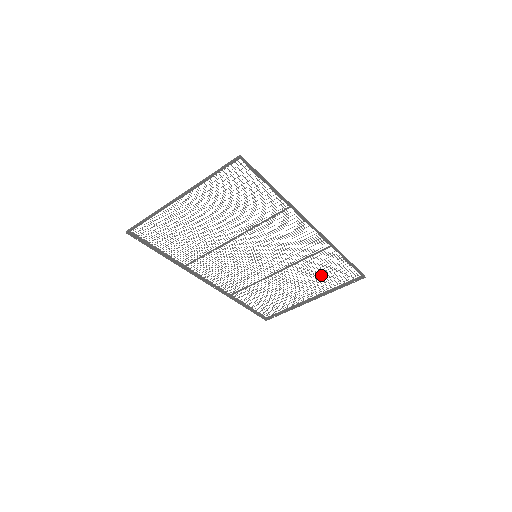
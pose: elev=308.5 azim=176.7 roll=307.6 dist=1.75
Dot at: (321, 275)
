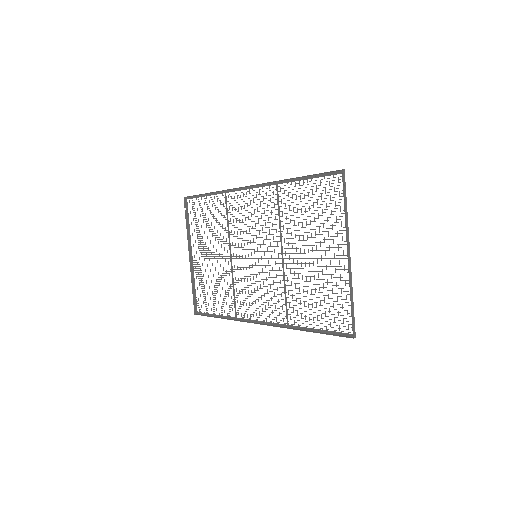
Dot at: (314, 218)
